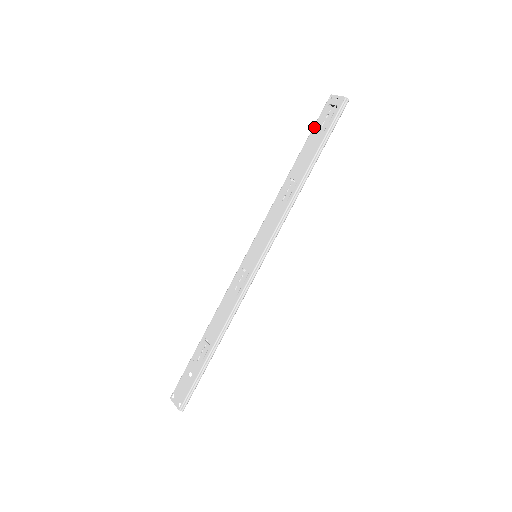
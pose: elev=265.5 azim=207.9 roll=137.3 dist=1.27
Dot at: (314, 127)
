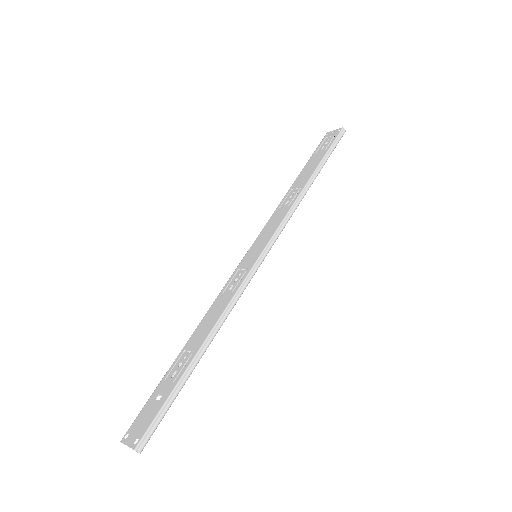
Dot at: (314, 153)
